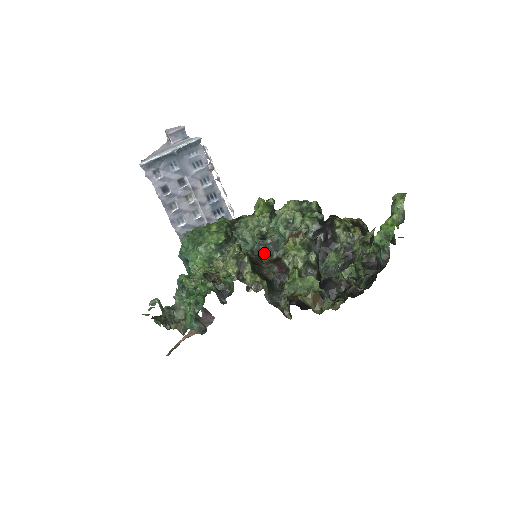
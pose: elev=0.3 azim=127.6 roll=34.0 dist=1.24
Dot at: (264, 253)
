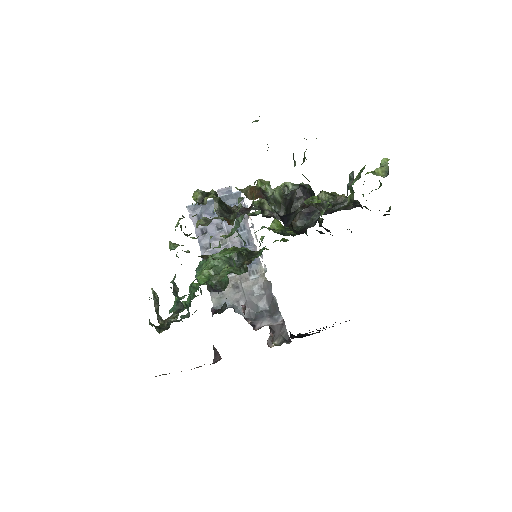
Dot at: occluded
